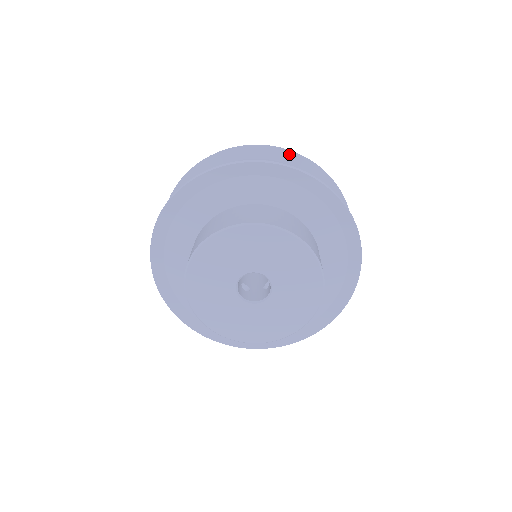
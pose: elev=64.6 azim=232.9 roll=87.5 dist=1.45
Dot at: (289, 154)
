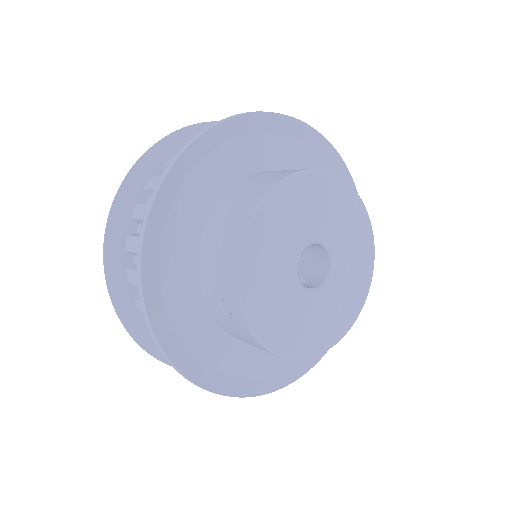
Dot at: occluded
